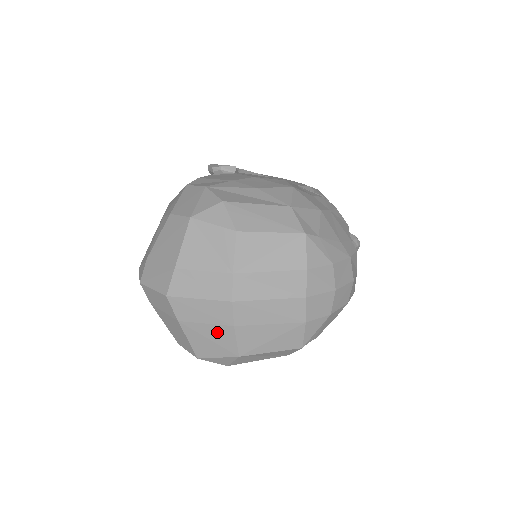
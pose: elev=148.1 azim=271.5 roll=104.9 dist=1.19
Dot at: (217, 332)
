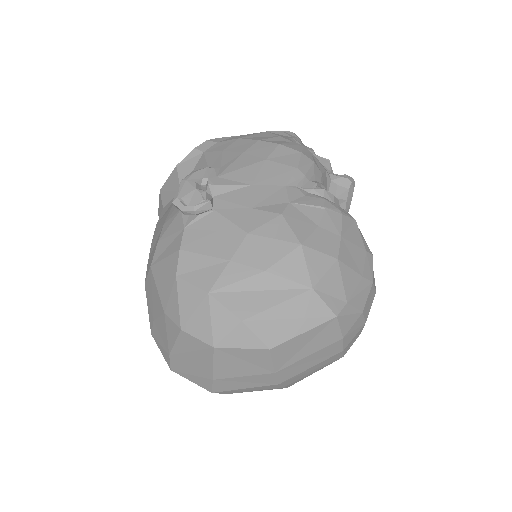
Dot at: occluded
